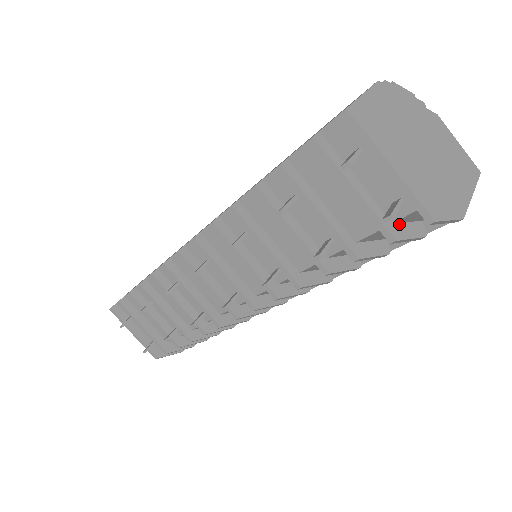
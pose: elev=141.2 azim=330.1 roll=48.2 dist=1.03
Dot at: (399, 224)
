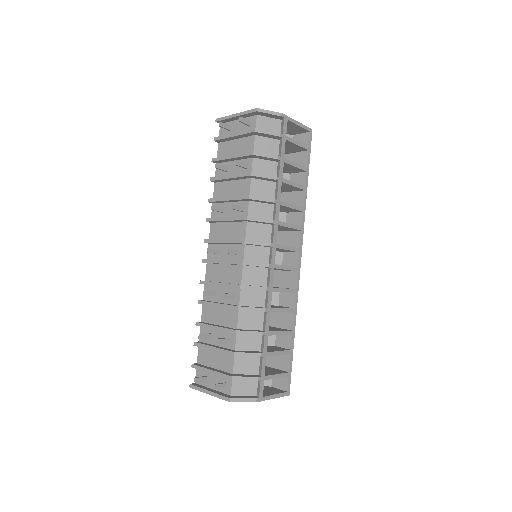
Dot at: occluded
